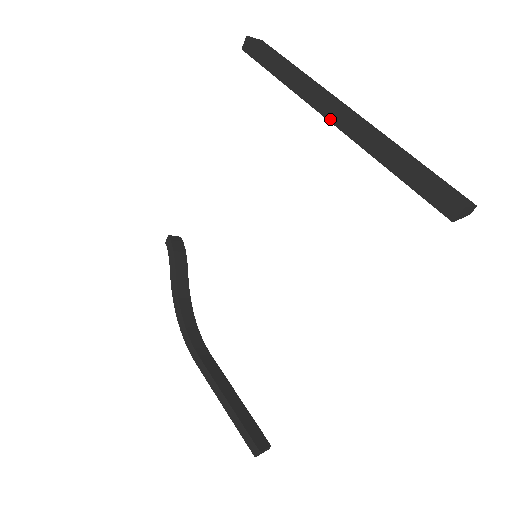
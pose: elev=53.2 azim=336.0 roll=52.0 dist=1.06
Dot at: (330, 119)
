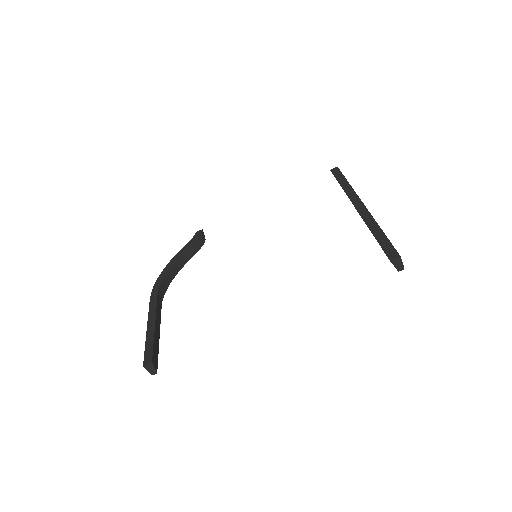
Dot at: (356, 207)
